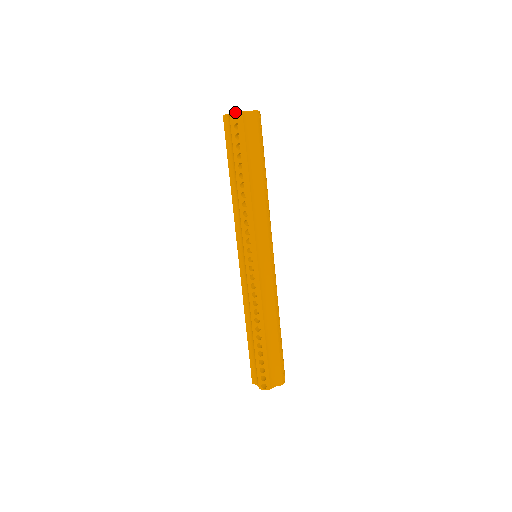
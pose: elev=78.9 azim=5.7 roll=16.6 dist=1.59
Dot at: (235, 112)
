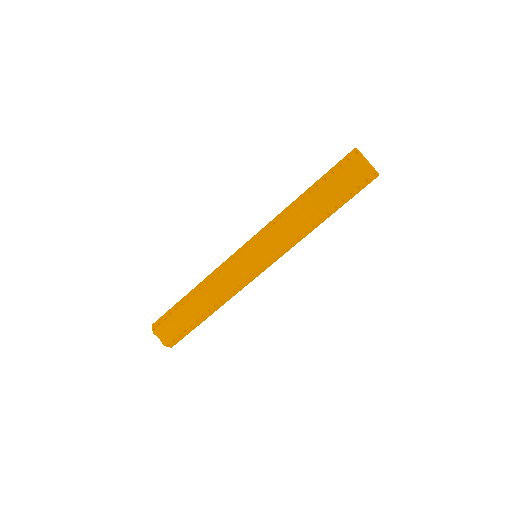
Dot at: (377, 172)
